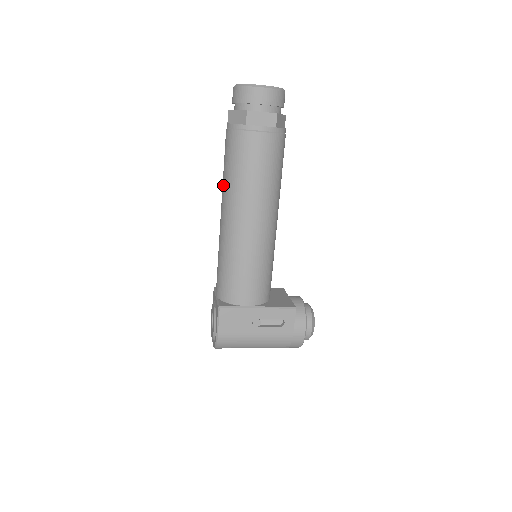
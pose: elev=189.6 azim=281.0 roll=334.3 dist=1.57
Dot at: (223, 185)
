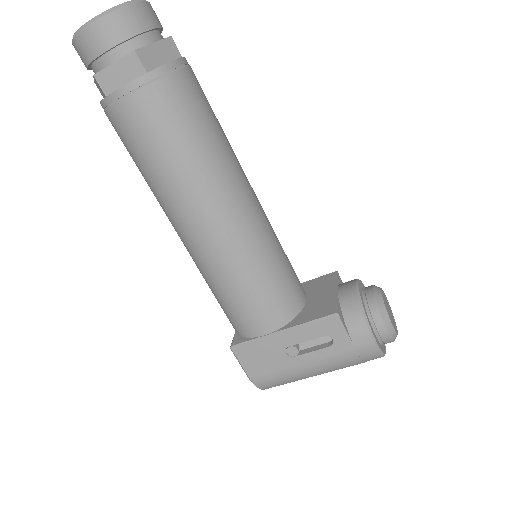
Dot at: occluded
